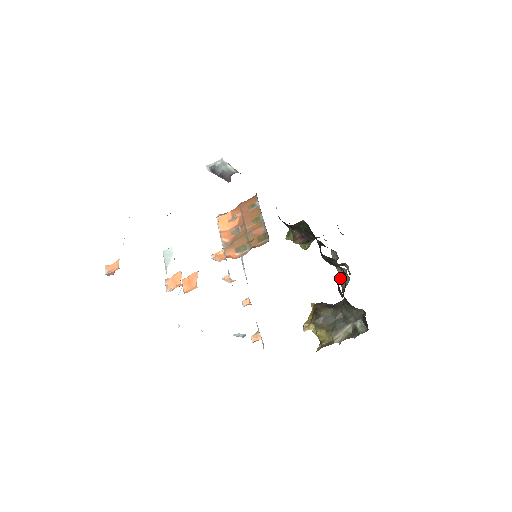
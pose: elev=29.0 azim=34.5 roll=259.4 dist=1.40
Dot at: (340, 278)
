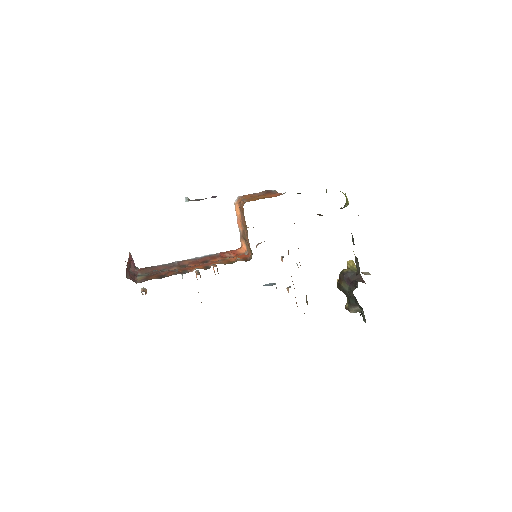
Dot at: occluded
